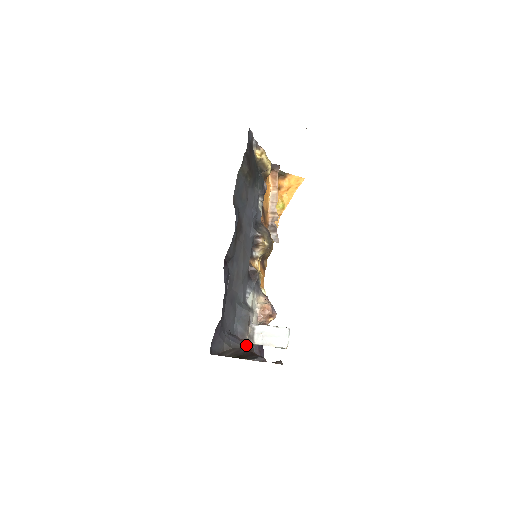
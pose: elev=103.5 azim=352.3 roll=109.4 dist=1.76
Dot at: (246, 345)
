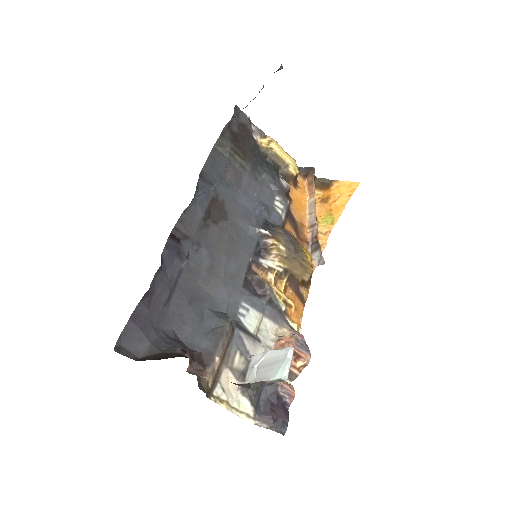
Dot at: occluded
